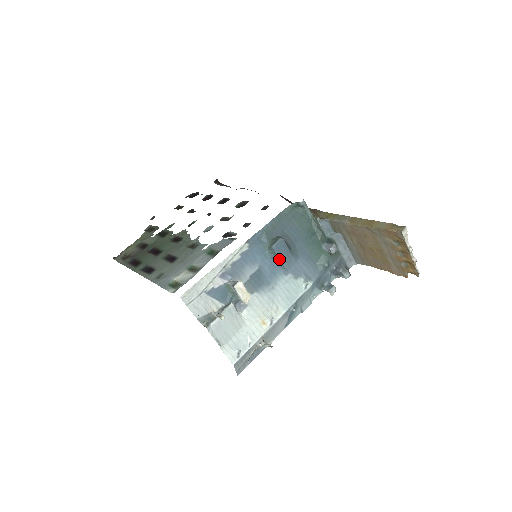
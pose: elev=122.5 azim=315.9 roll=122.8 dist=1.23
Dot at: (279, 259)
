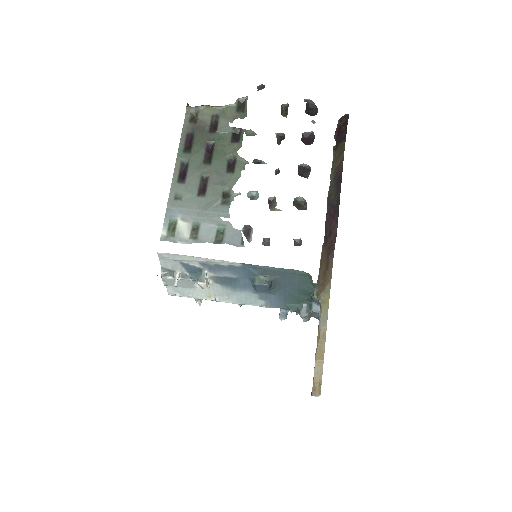
Dot at: (256, 287)
